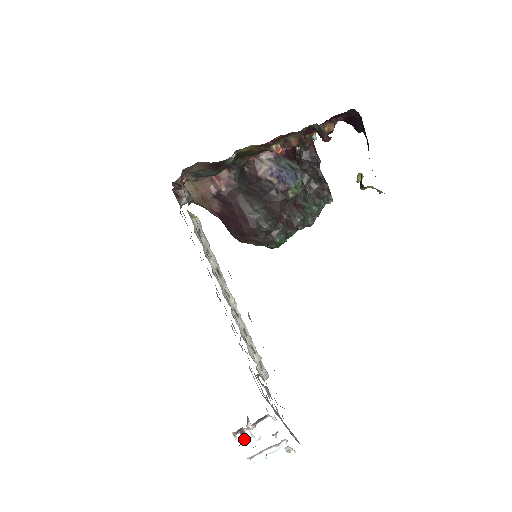
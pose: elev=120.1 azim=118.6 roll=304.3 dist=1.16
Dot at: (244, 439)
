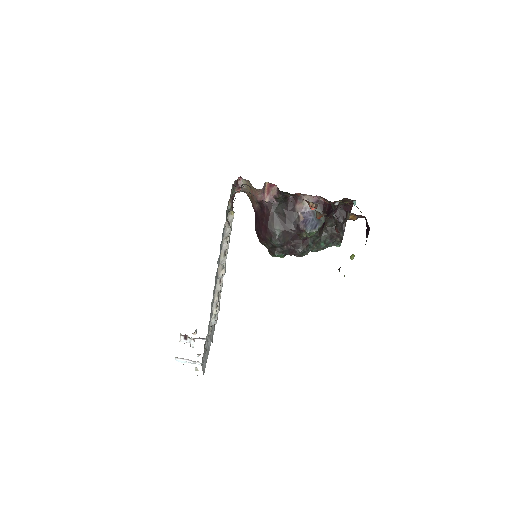
Dot at: (184, 341)
